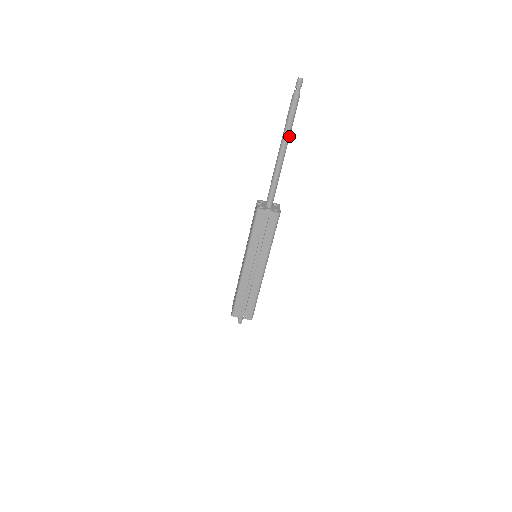
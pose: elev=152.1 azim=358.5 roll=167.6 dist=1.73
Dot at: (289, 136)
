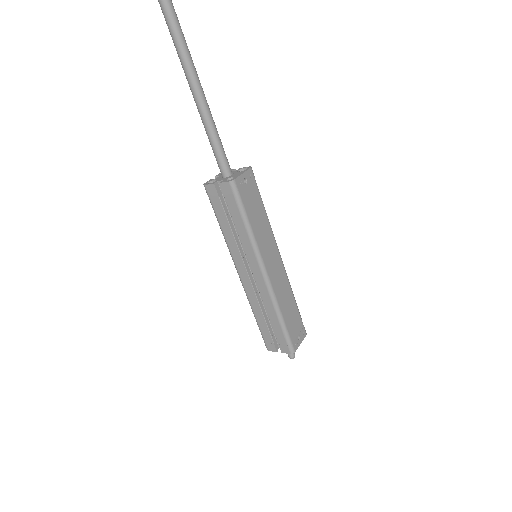
Dot at: (186, 54)
